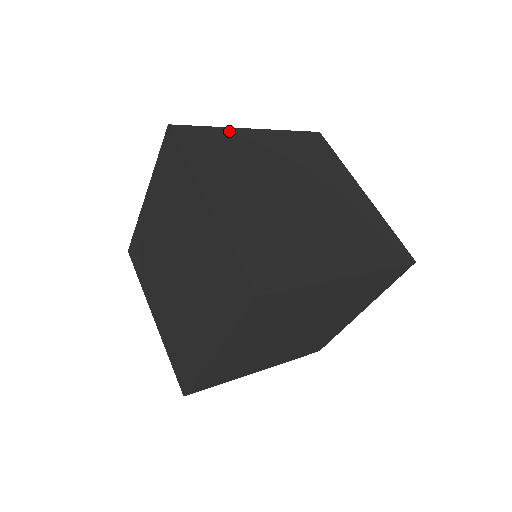
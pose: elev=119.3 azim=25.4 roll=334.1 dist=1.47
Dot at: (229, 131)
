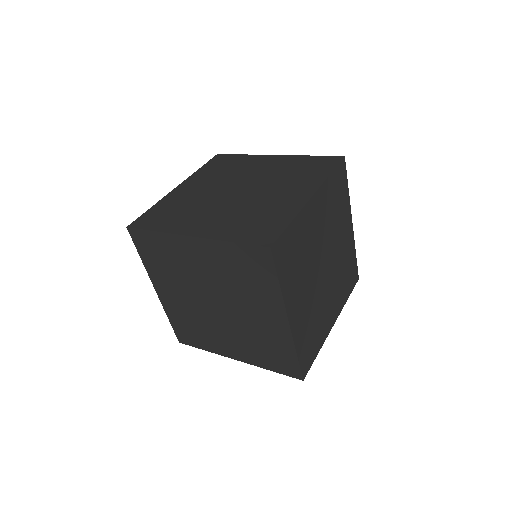
Dot at: occluded
